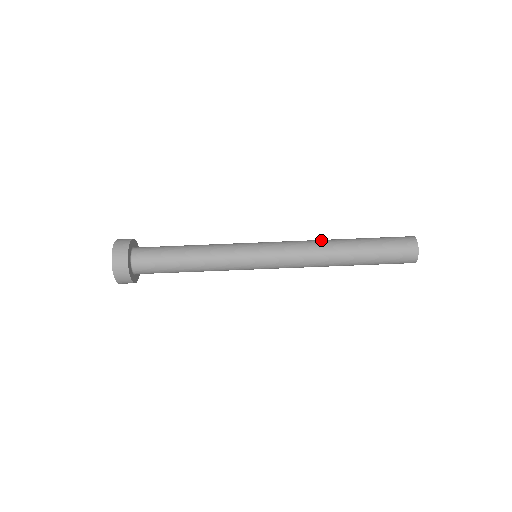
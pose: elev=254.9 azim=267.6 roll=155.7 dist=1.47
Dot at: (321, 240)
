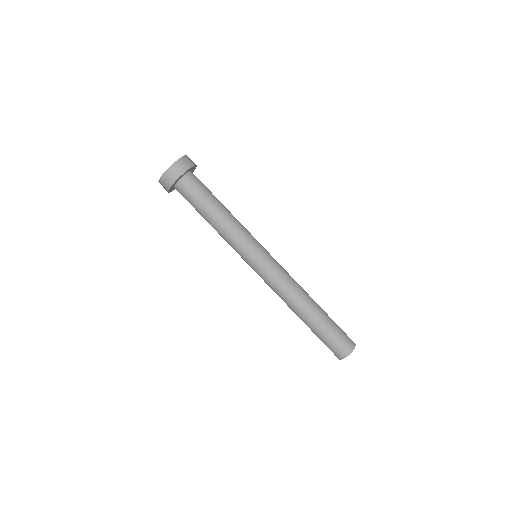
Dot at: (302, 290)
